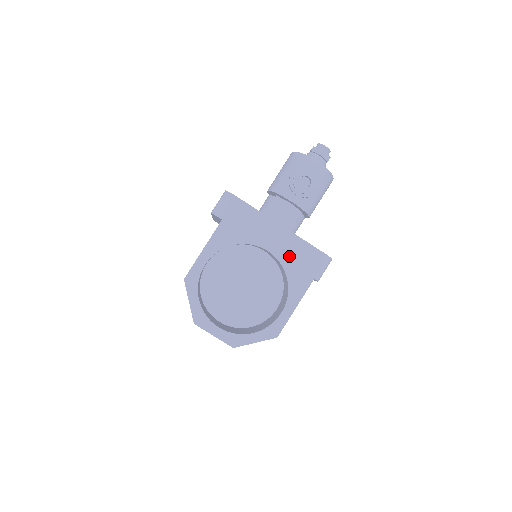
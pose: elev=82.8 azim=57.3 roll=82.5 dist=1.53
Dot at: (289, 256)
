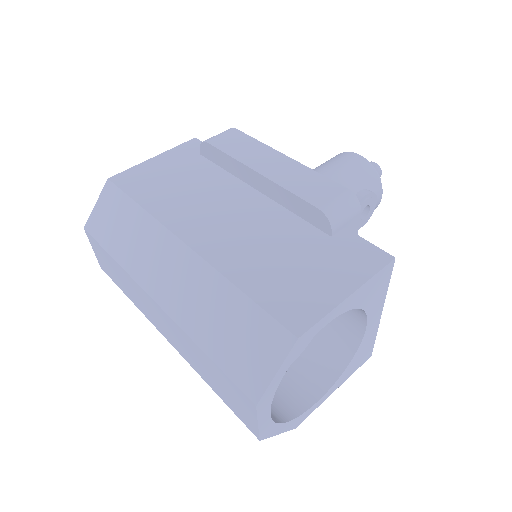
Dot at: (369, 338)
